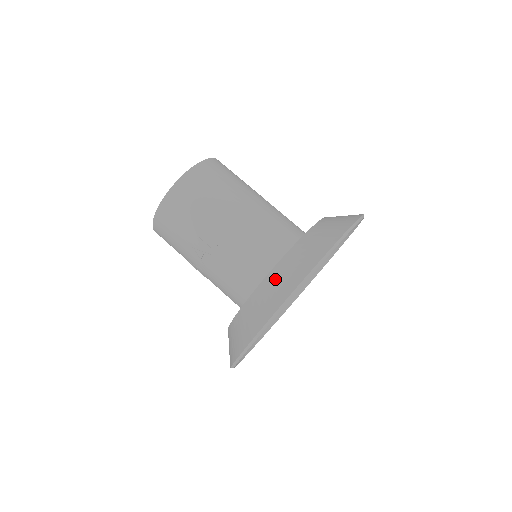
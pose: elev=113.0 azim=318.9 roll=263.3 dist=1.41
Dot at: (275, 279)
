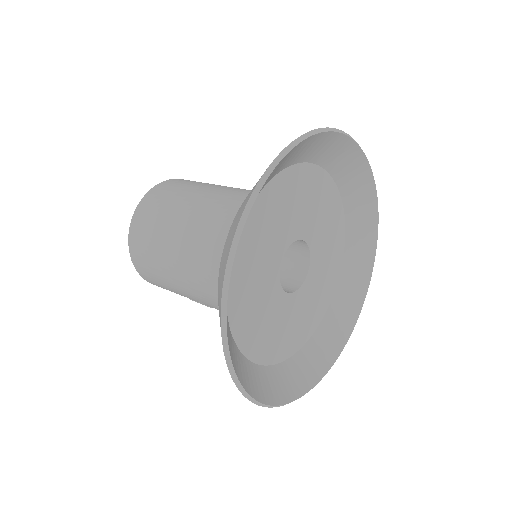
Dot at: occluded
